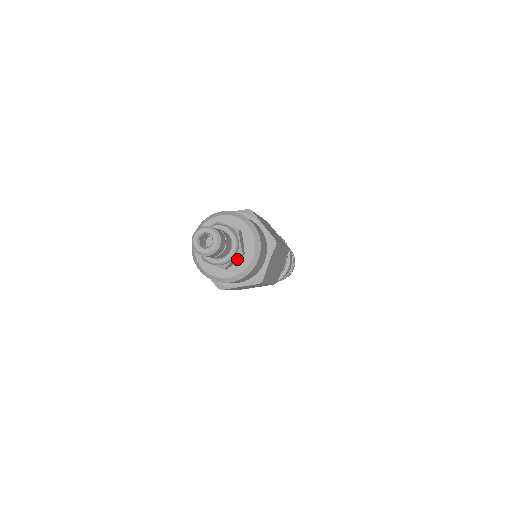
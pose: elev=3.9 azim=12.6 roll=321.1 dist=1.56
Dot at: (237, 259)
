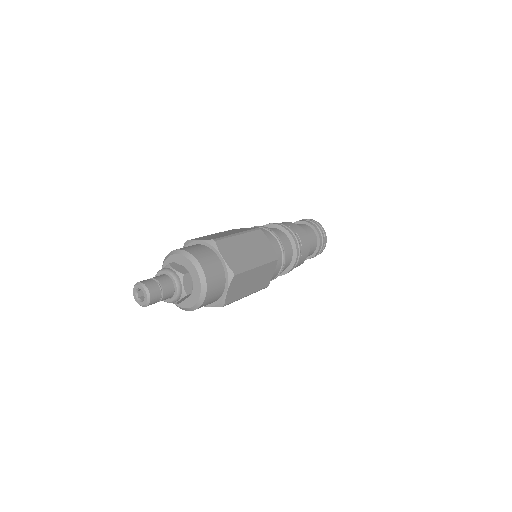
Dot at: (186, 297)
